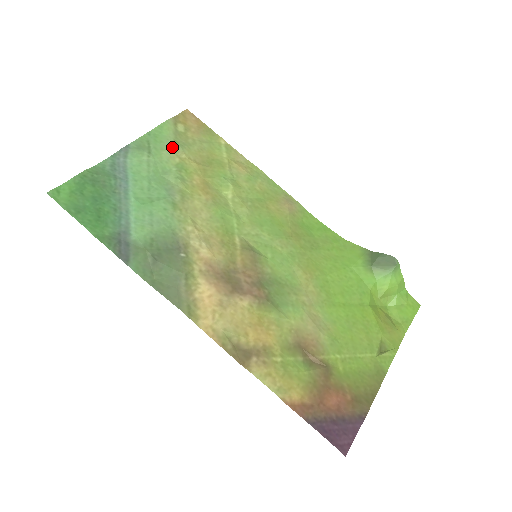
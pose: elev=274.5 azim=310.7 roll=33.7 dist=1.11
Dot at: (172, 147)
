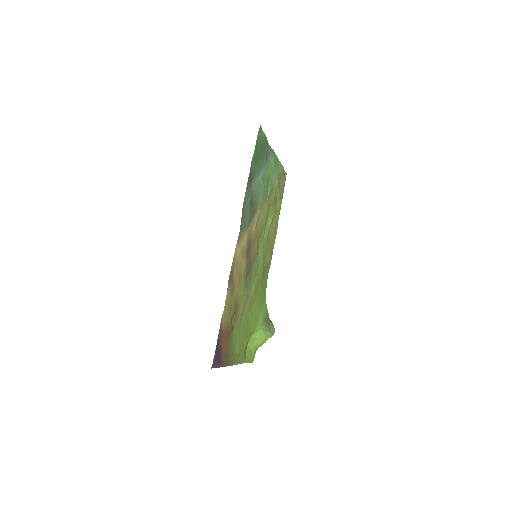
Dot at: (277, 178)
